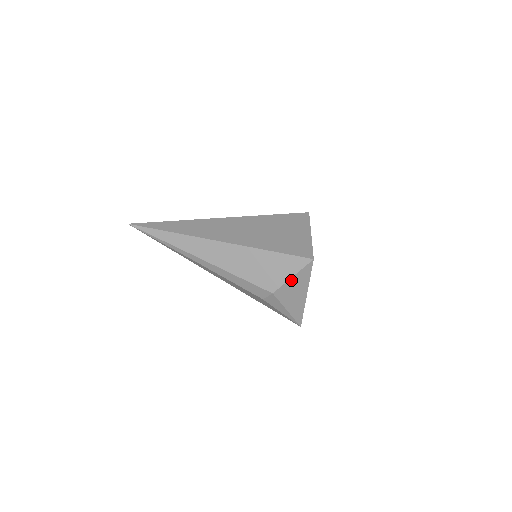
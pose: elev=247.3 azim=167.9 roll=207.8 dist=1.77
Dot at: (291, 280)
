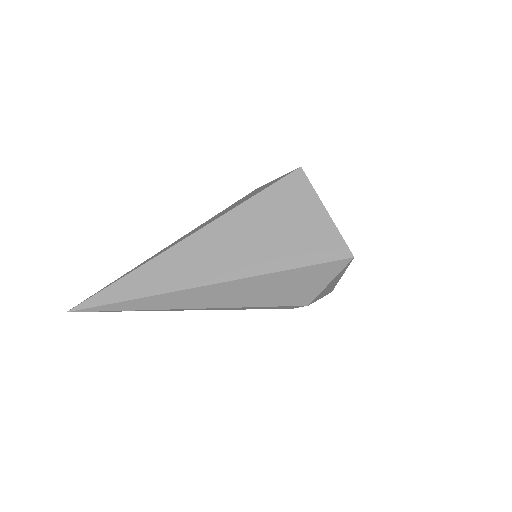
Dot at: (328, 285)
